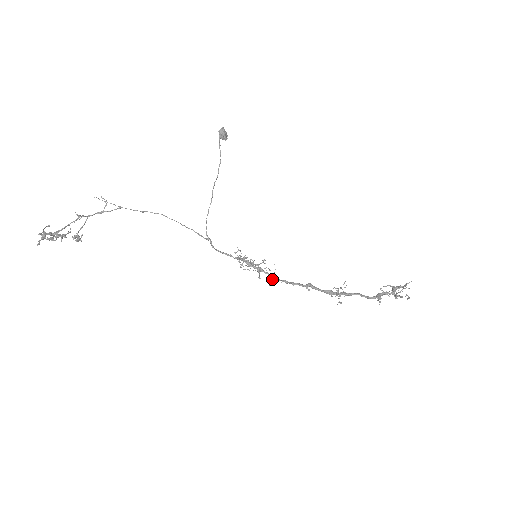
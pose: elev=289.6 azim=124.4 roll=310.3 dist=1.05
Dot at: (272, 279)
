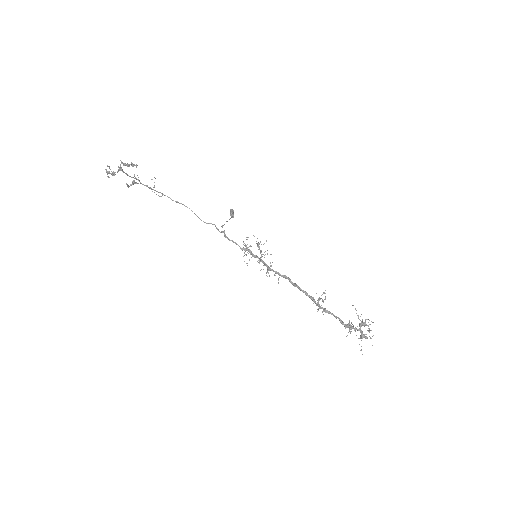
Dot at: occluded
